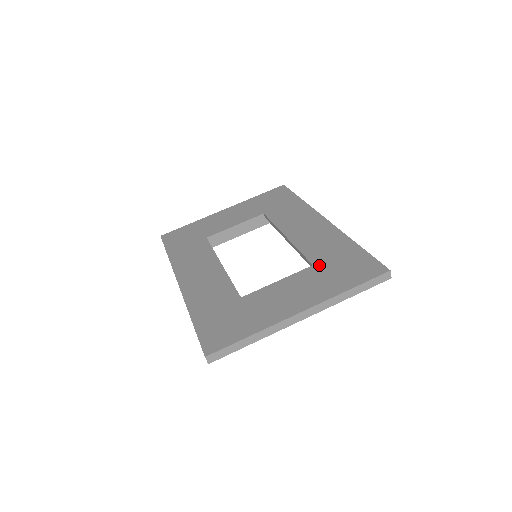
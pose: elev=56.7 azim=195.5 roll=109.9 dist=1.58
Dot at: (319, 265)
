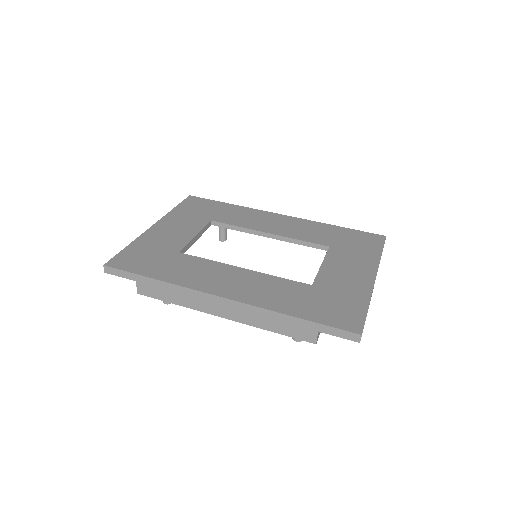
Dot at: (335, 245)
